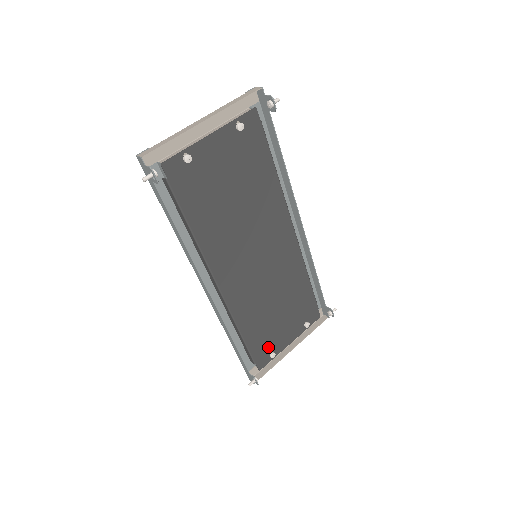
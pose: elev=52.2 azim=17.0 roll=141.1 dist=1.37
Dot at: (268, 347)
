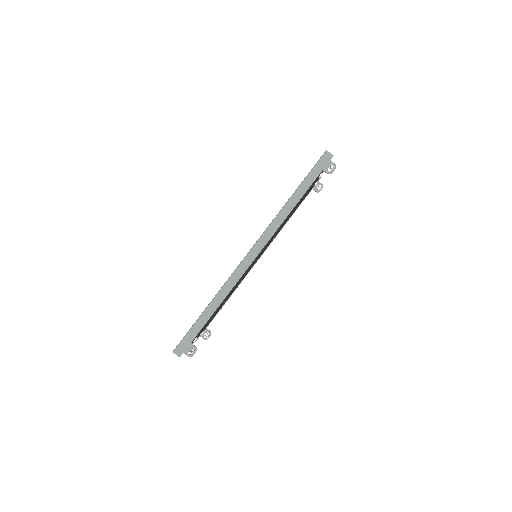
Dot at: (201, 330)
